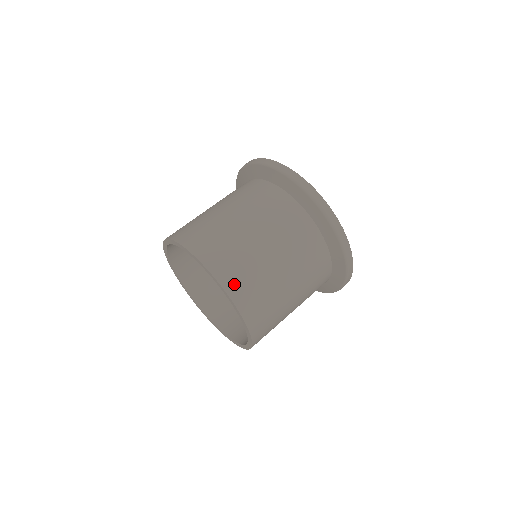
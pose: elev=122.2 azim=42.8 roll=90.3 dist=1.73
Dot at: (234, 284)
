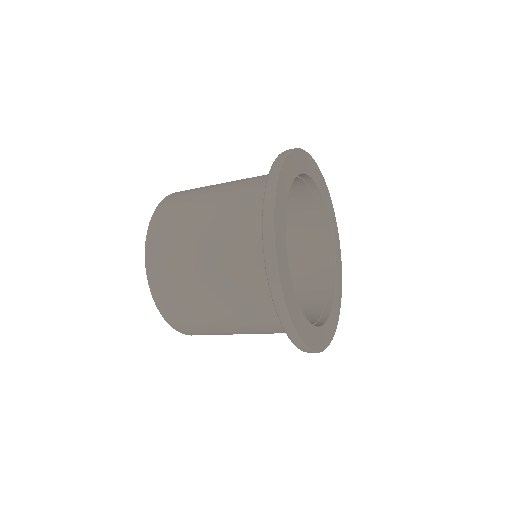
Dot at: (186, 330)
